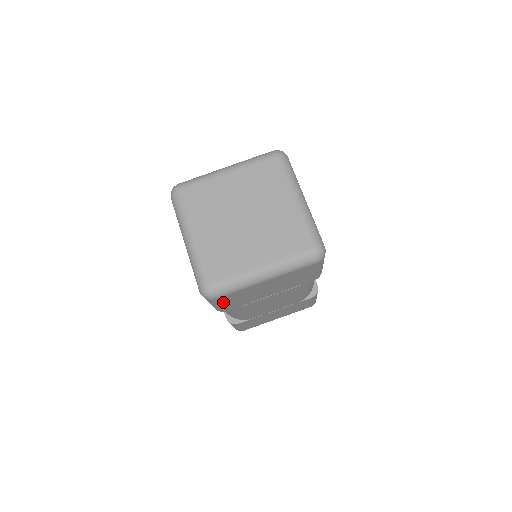
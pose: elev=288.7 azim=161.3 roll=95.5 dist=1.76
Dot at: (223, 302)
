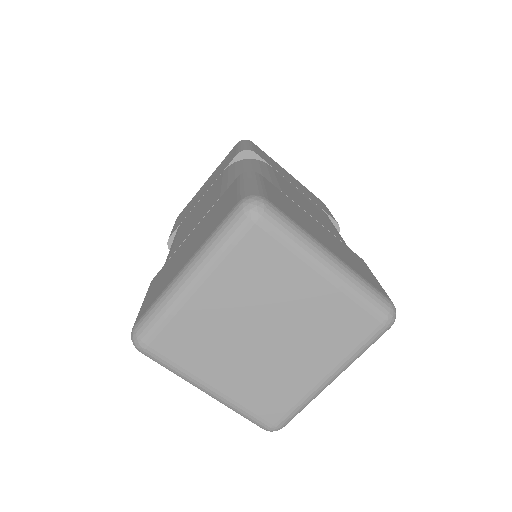
Dot at: occluded
